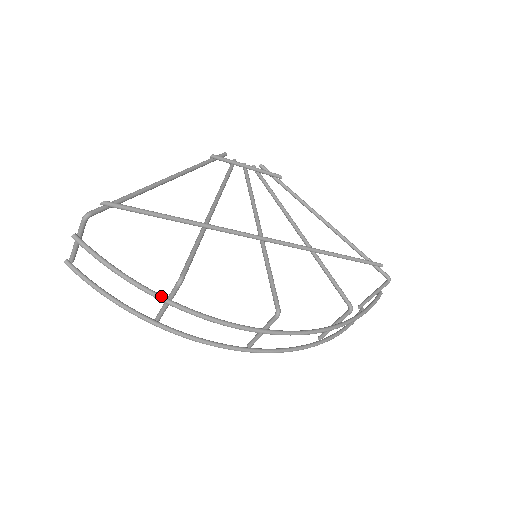
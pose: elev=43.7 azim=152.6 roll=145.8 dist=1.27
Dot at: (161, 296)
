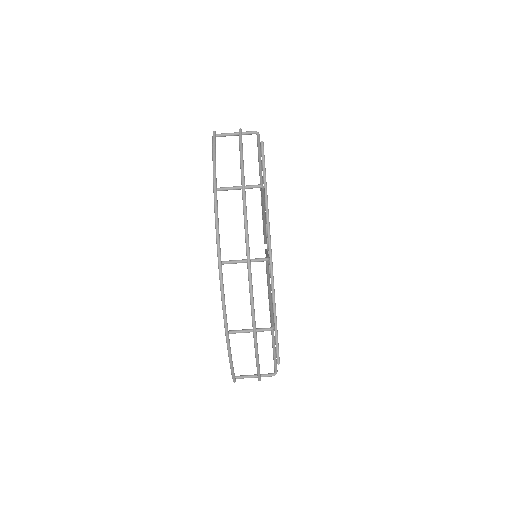
Dot at: occluded
